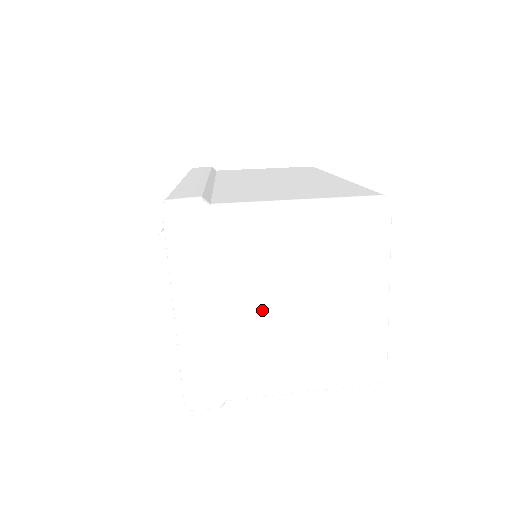
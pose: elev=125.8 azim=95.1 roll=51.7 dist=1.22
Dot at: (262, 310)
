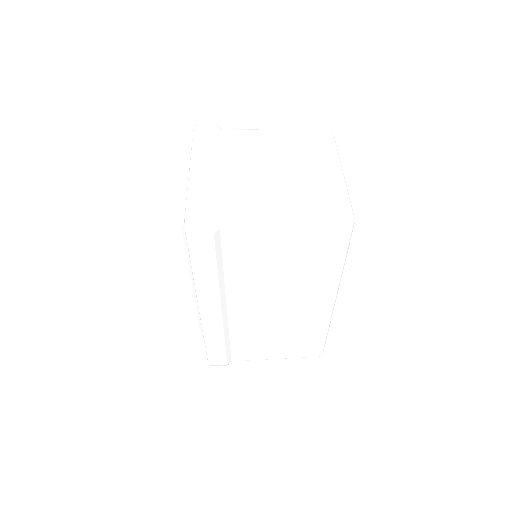
Dot at: (251, 171)
